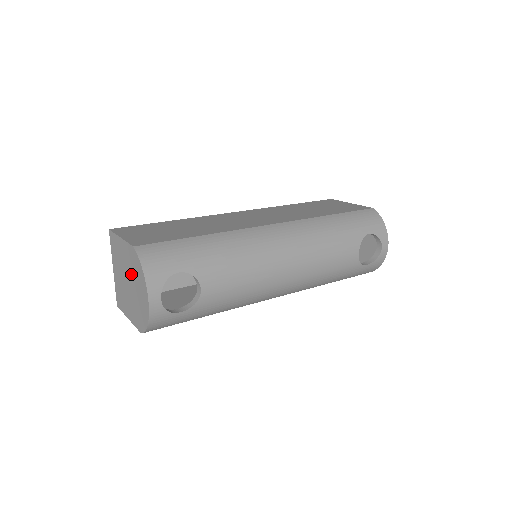
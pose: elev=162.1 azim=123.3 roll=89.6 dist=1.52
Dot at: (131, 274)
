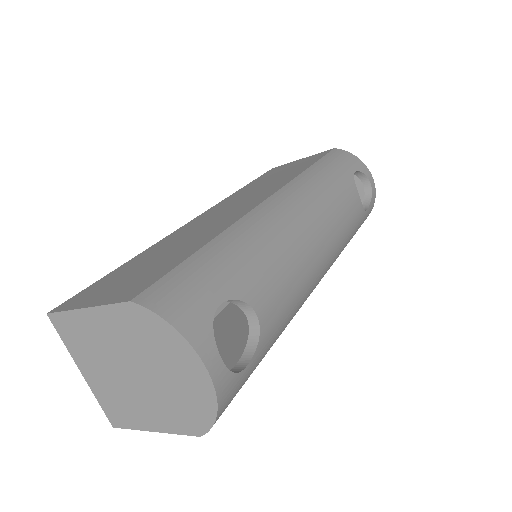
Dot at: (138, 353)
